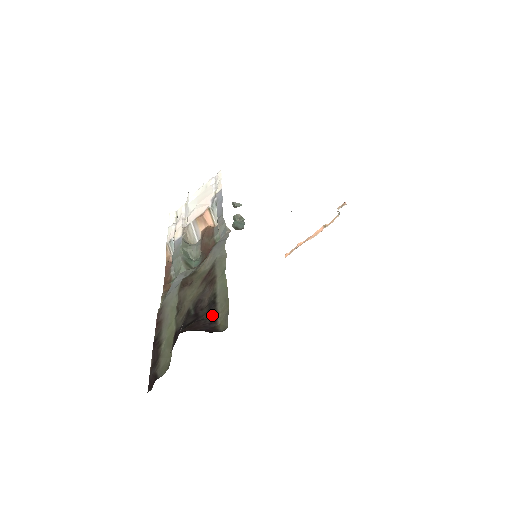
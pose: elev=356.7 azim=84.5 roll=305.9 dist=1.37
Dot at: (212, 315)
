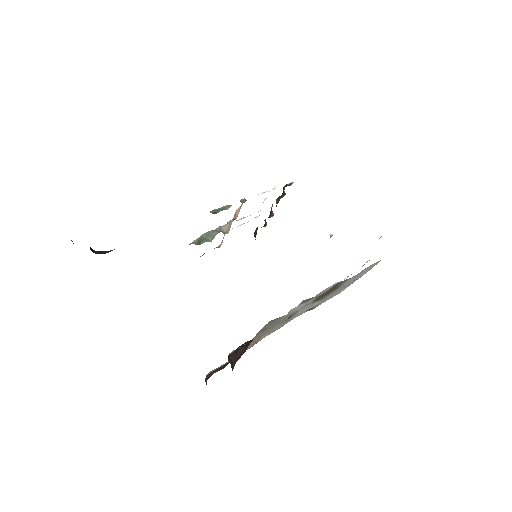
Dot at: occluded
